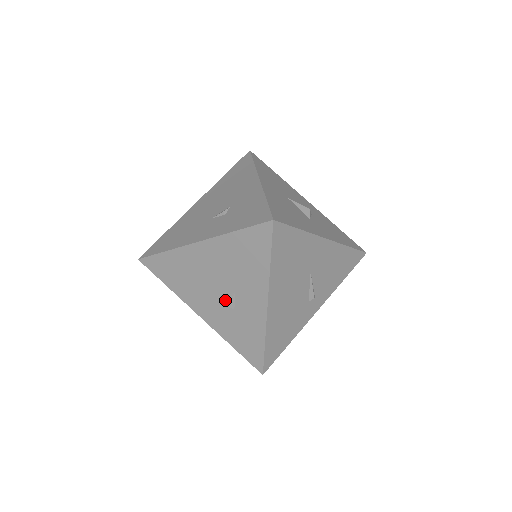
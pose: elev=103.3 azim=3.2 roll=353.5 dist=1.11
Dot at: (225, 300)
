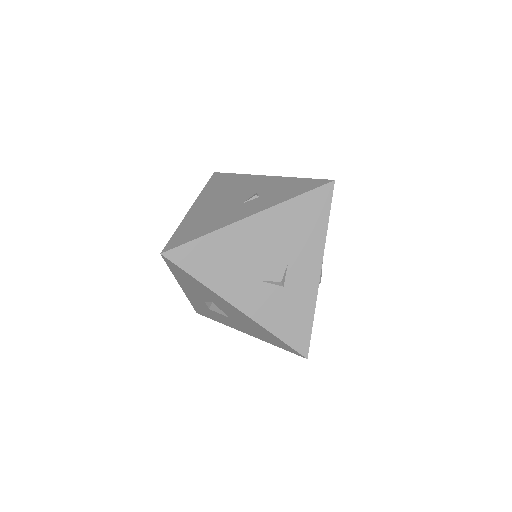
Dot at: (276, 277)
